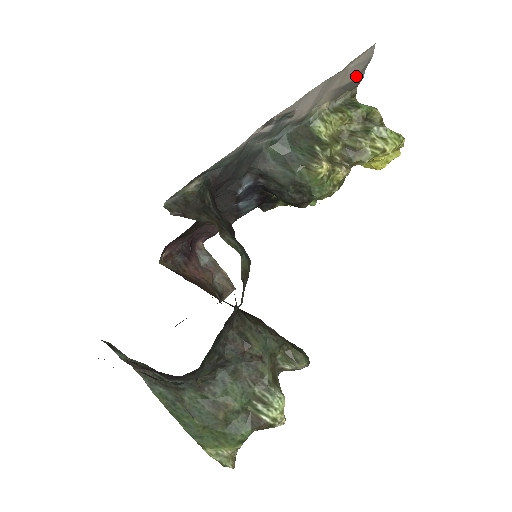
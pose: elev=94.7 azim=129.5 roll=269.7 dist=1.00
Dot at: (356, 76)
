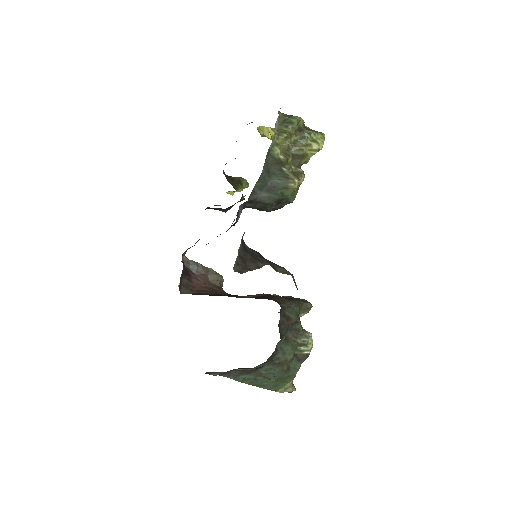
Dot at: occluded
